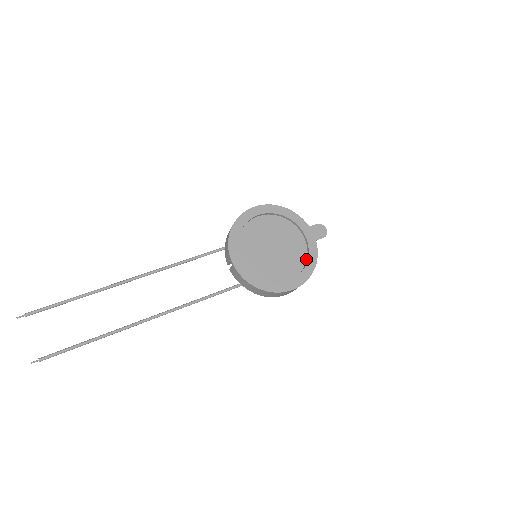
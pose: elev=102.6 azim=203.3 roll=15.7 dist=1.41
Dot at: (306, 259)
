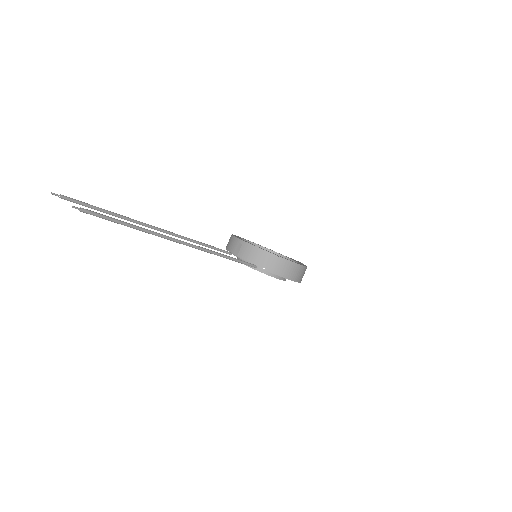
Dot at: occluded
